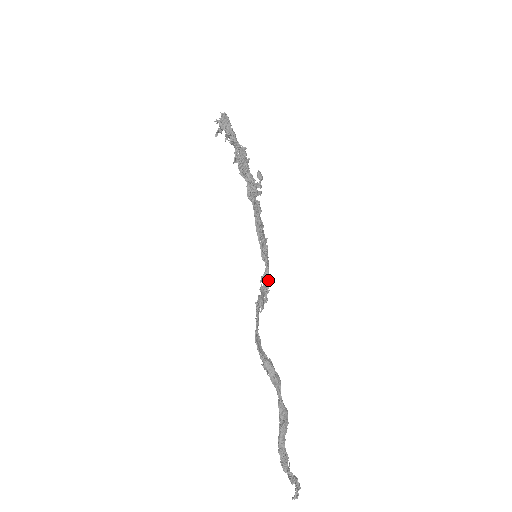
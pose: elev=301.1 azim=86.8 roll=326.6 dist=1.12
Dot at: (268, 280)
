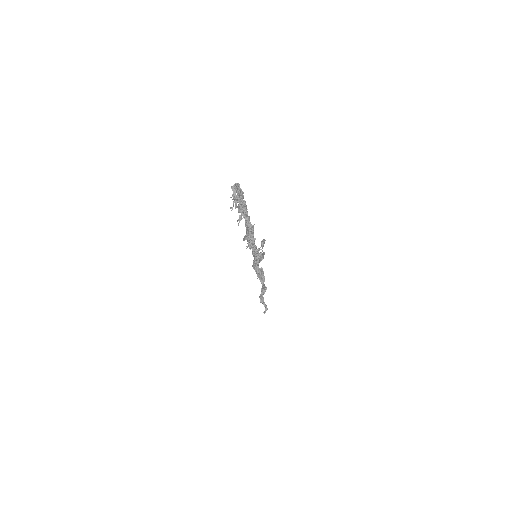
Dot at: occluded
